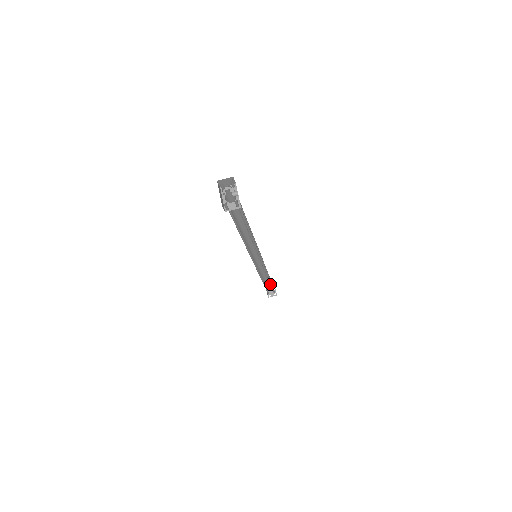
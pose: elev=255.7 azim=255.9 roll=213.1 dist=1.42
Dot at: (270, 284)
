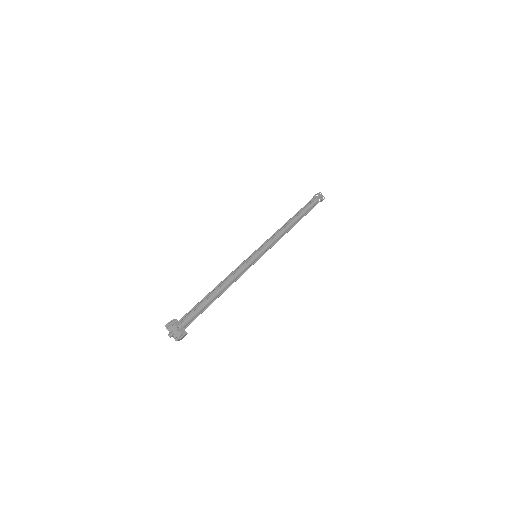
Dot at: (303, 216)
